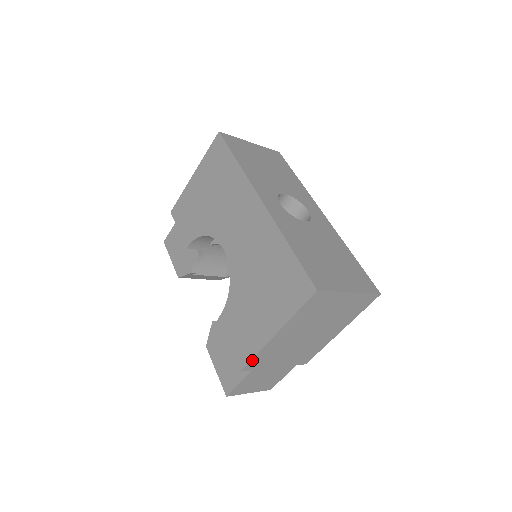
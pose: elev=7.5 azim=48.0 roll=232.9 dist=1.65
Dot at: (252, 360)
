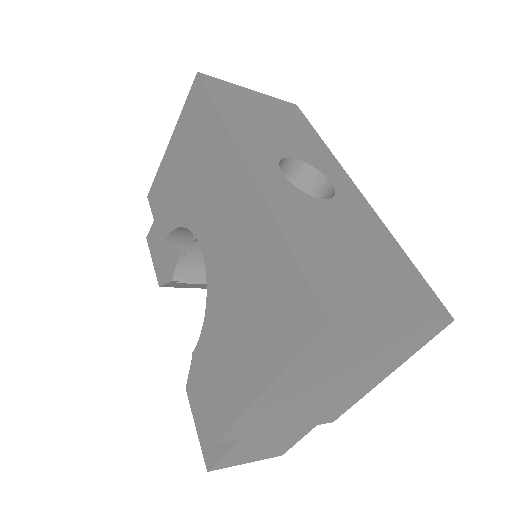
Dot at: (233, 428)
